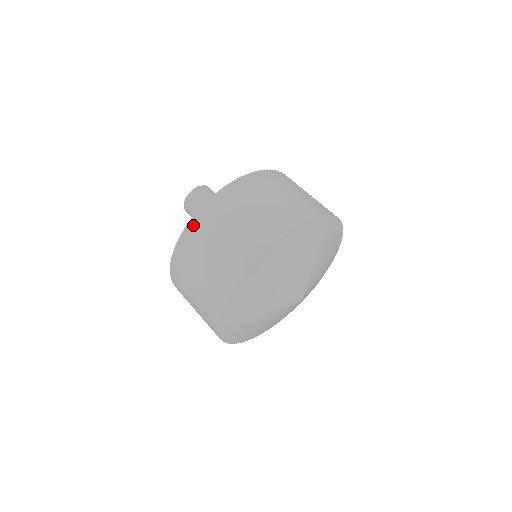
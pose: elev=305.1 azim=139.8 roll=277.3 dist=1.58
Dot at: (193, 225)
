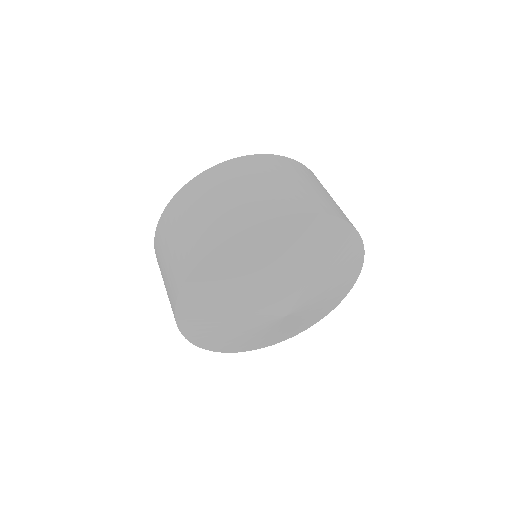
Dot at: (254, 159)
